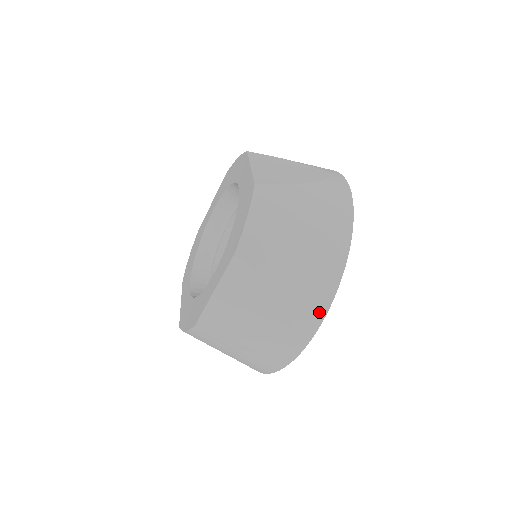
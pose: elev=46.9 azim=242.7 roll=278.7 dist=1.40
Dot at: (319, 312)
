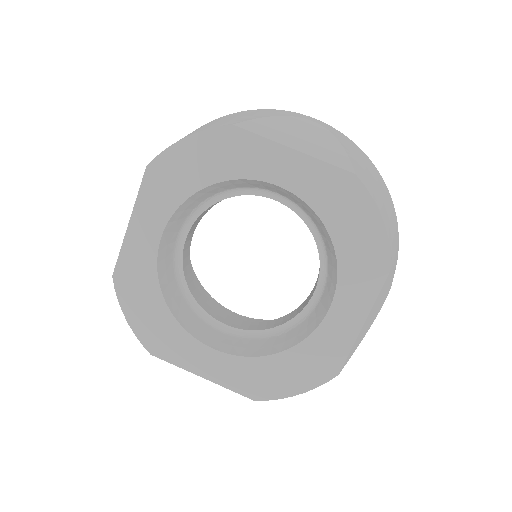
Dot at: occluded
